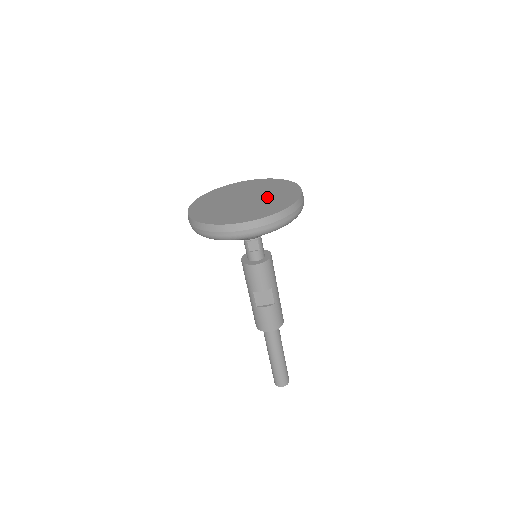
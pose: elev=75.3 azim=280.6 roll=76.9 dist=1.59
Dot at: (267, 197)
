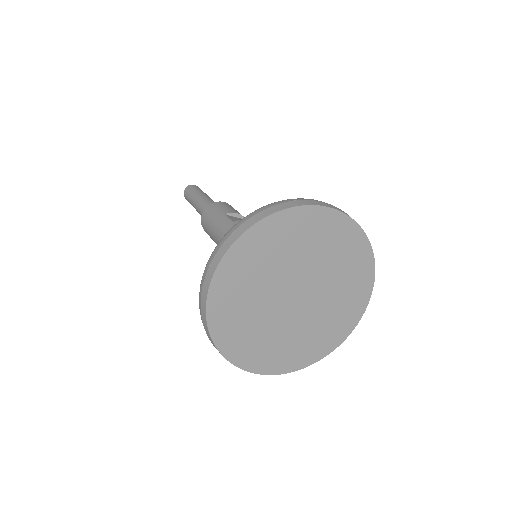
Dot at: (322, 311)
